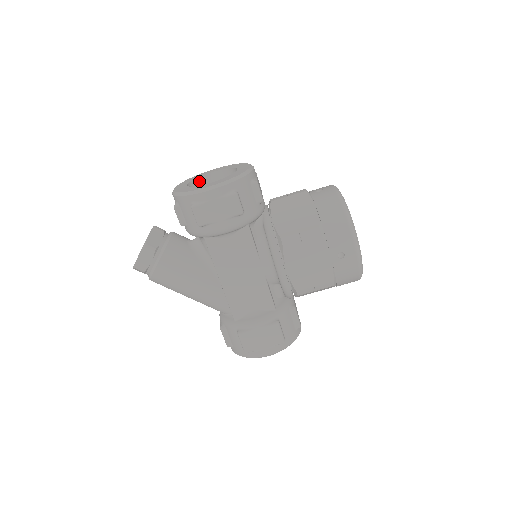
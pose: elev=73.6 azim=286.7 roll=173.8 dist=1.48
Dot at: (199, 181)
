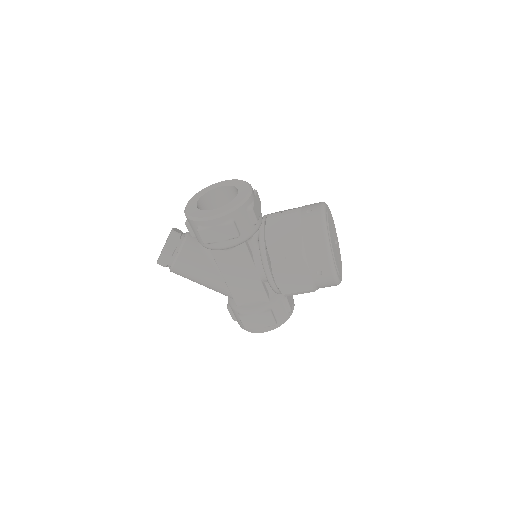
Dot at: (208, 195)
